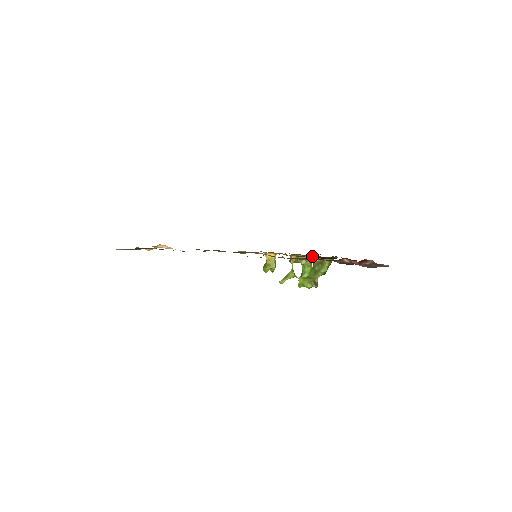
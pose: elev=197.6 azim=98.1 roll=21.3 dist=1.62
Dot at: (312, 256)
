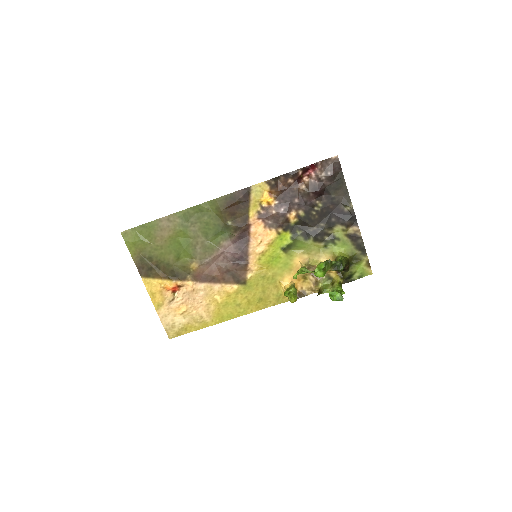
Dot at: (320, 255)
